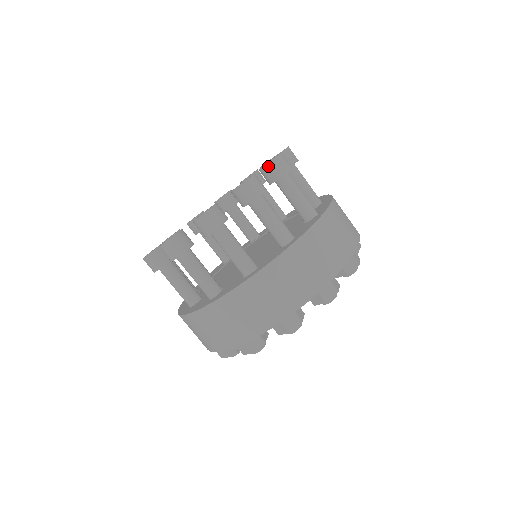
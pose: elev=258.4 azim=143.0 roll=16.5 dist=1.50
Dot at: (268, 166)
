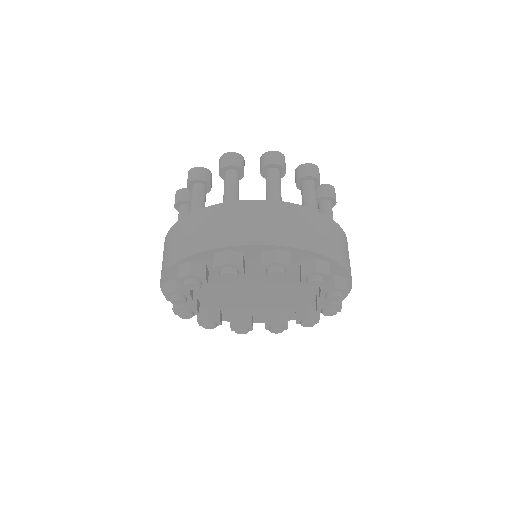
Dot at: (324, 186)
